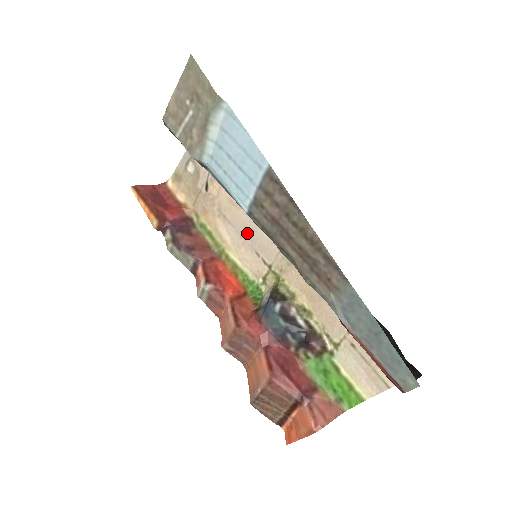
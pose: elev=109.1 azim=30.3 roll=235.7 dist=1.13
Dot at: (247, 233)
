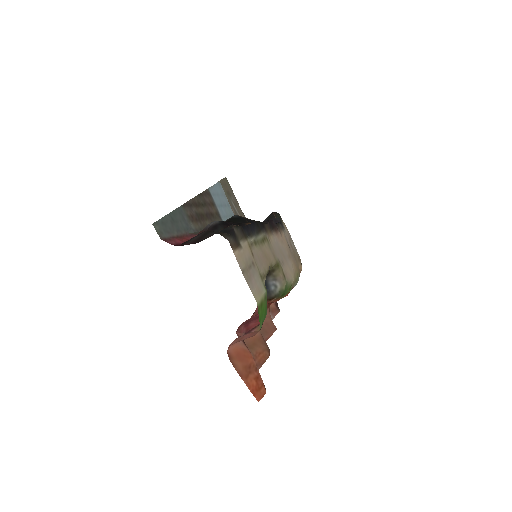
Dot at: (282, 253)
